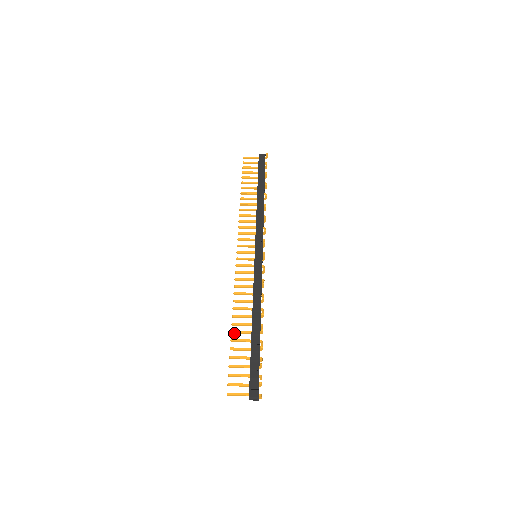
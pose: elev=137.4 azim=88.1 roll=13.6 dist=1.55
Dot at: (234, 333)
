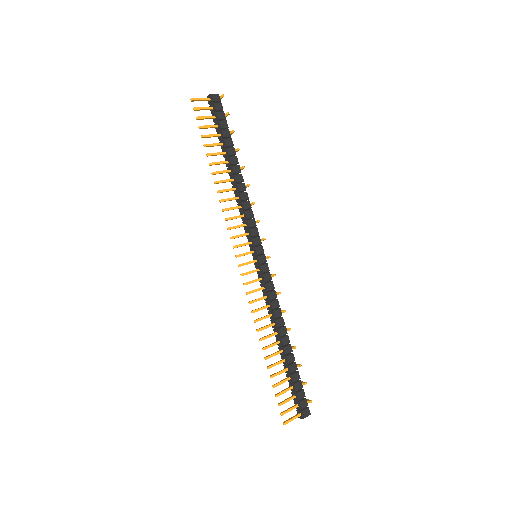
Dot at: (268, 358)
